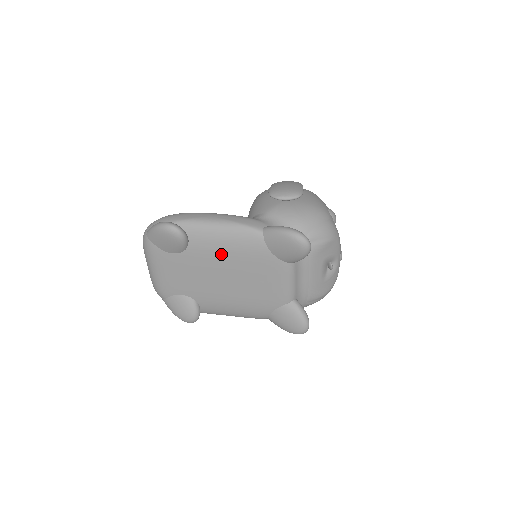
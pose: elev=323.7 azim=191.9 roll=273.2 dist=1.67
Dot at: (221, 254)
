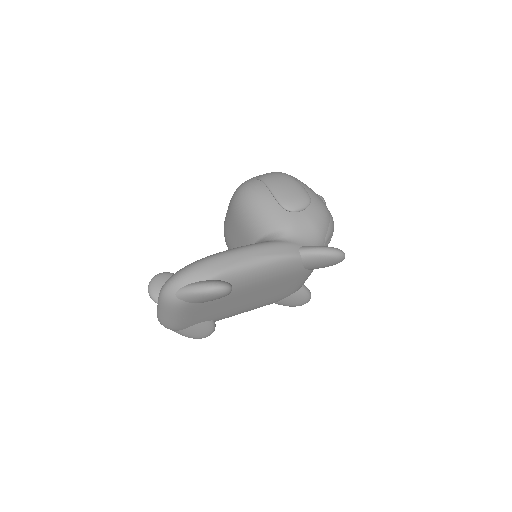
Dot at: (258, 285)
